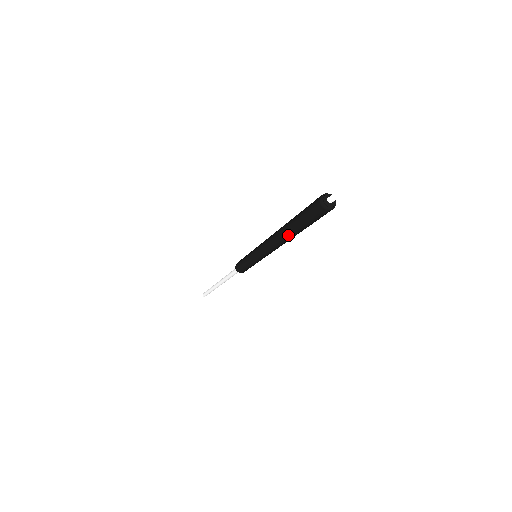
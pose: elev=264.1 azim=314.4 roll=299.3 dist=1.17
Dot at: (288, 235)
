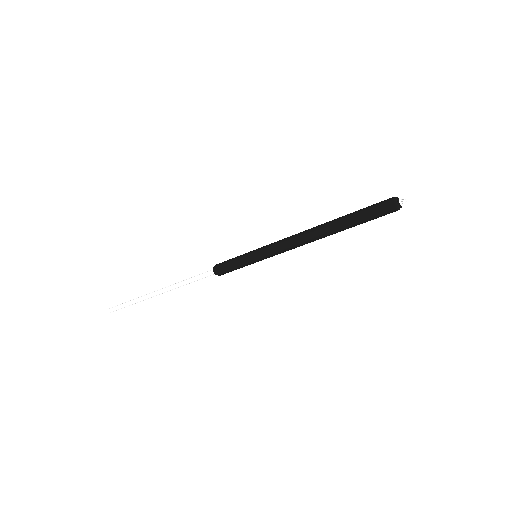
Dot at: (333, 233)
